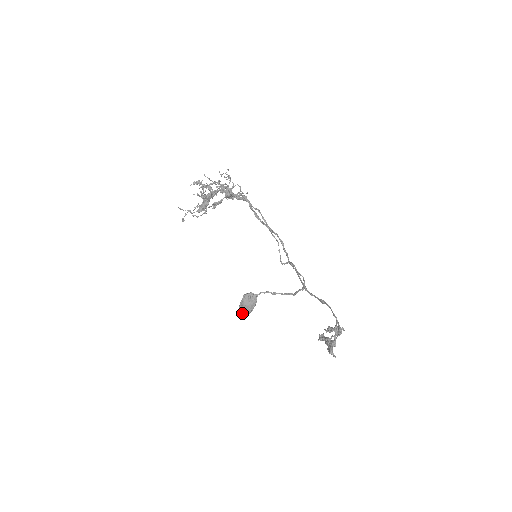
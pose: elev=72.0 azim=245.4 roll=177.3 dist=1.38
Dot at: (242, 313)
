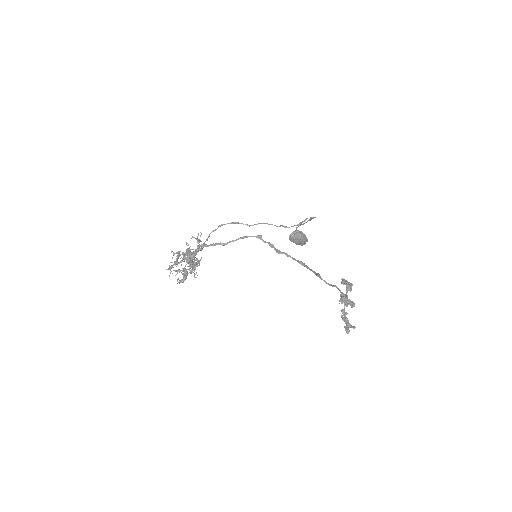
Dot at: (302, 245)
